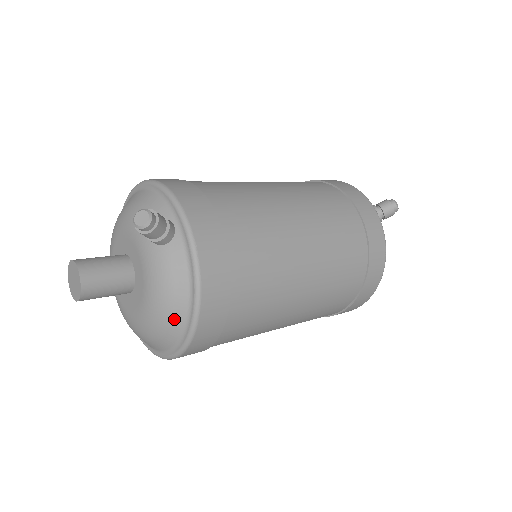
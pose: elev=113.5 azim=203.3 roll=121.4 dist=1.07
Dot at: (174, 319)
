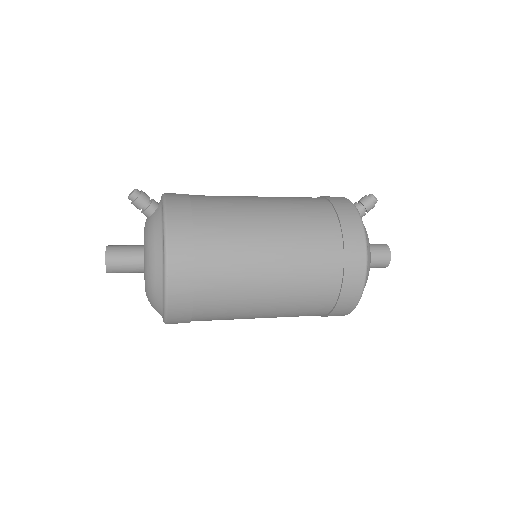
Dot at: (156, 257)
